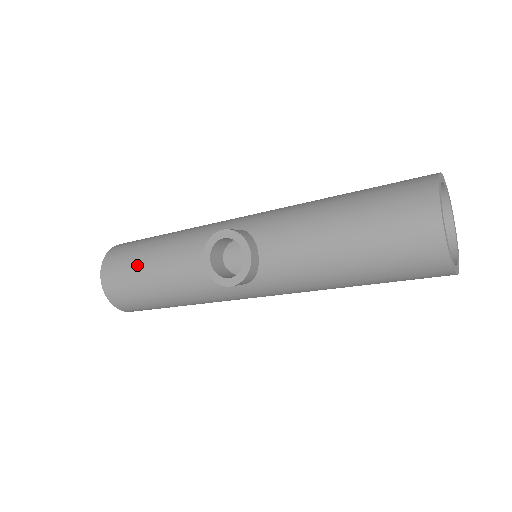
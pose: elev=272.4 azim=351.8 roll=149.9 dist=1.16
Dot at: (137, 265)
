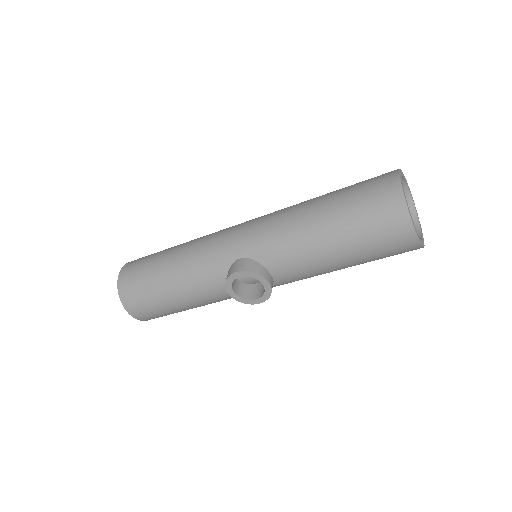
Dot at: (159, 299)
